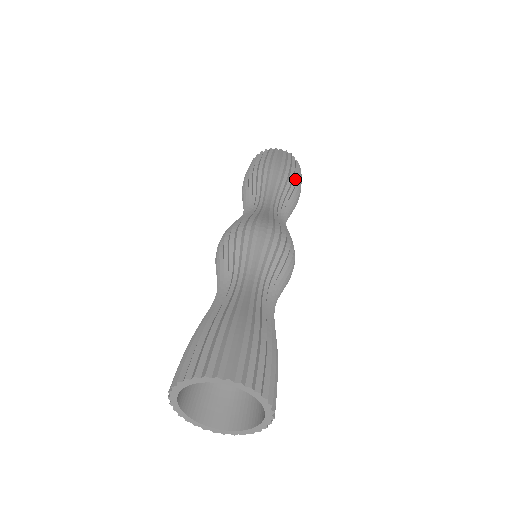
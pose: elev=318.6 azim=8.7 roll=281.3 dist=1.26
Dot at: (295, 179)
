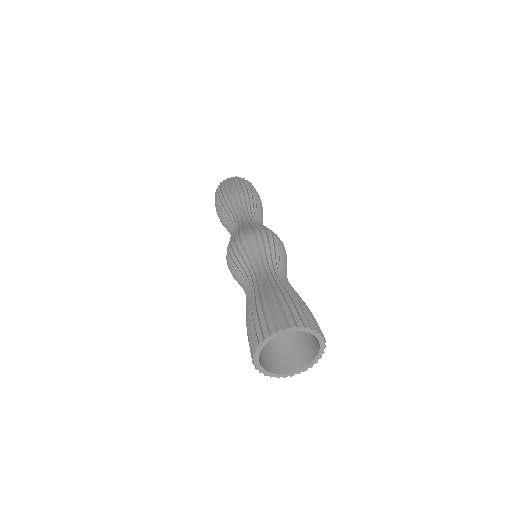
Dot at: (240, 190)
